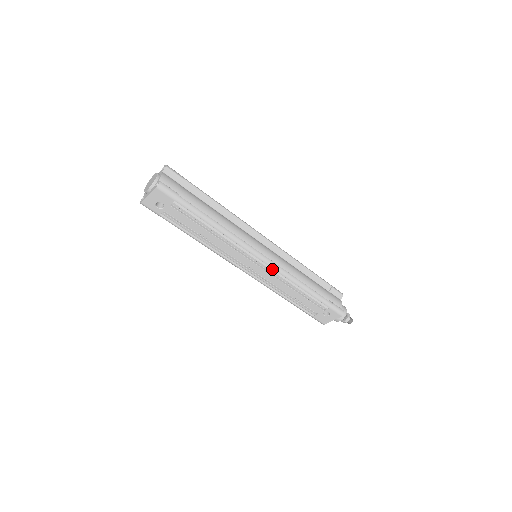
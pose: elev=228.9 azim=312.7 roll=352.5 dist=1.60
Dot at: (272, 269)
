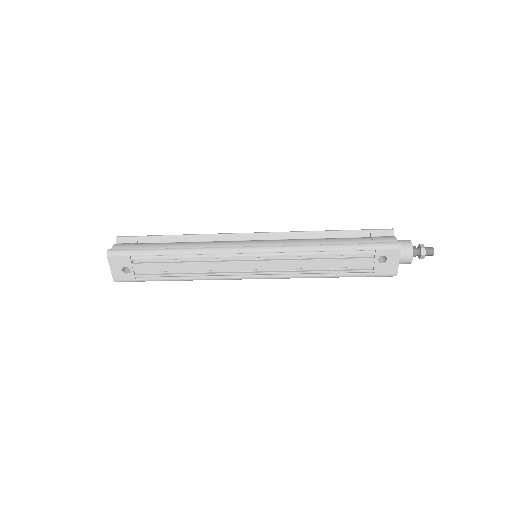
Dot at: (272, 254)
